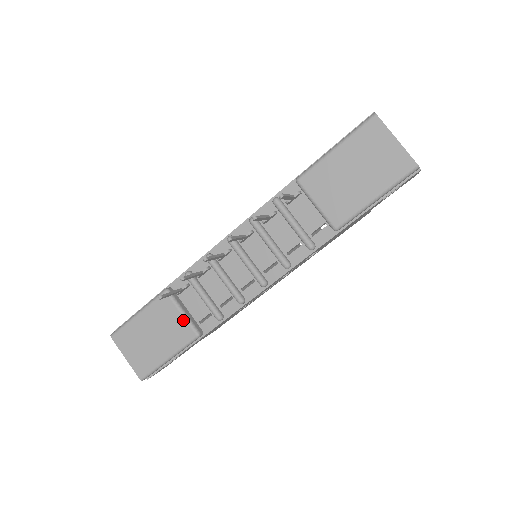
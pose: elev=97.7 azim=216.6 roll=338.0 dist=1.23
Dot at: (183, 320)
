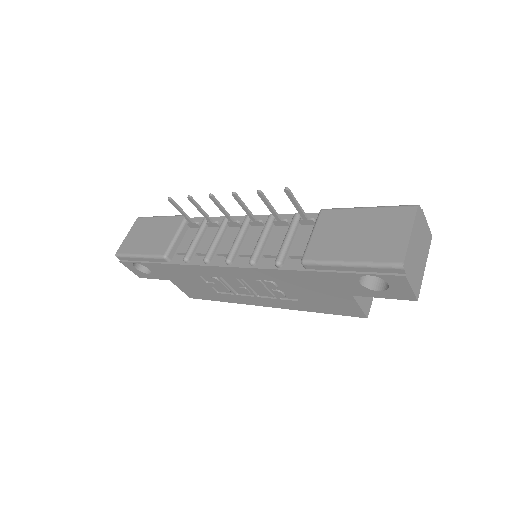
Dot at: (171, 240)
